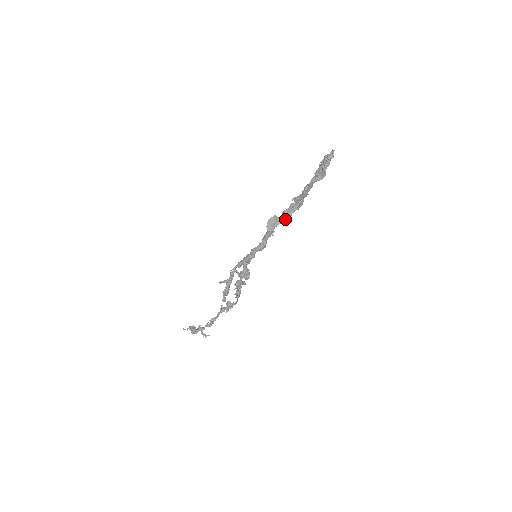
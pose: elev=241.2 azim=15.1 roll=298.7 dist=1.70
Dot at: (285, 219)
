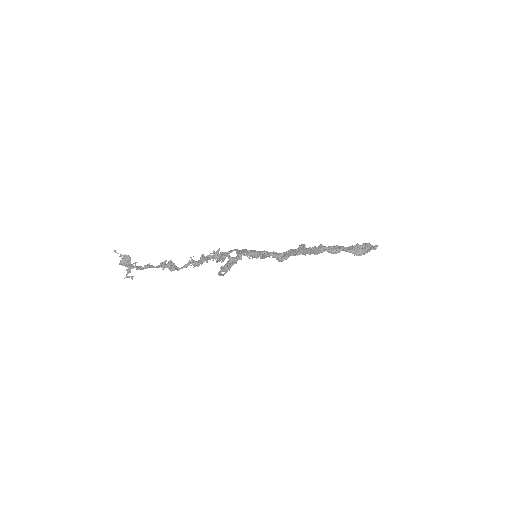
Dot at: occluded
